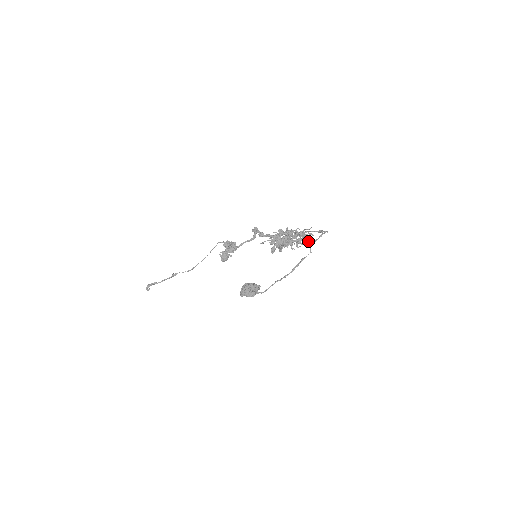
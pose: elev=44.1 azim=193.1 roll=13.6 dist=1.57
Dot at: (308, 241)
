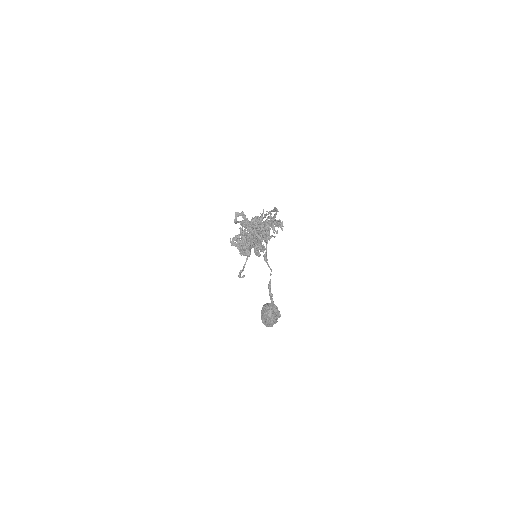
Dot at: (279, 221)
